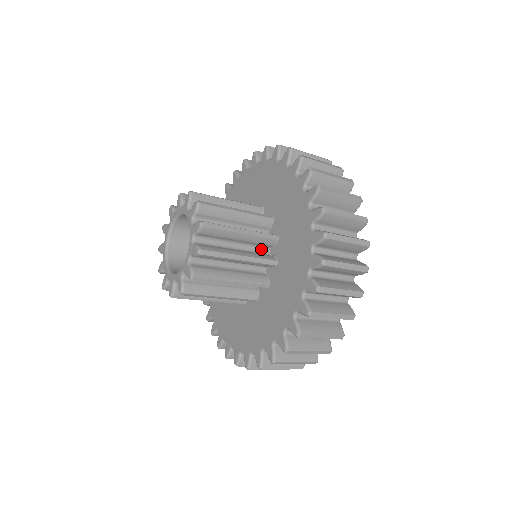
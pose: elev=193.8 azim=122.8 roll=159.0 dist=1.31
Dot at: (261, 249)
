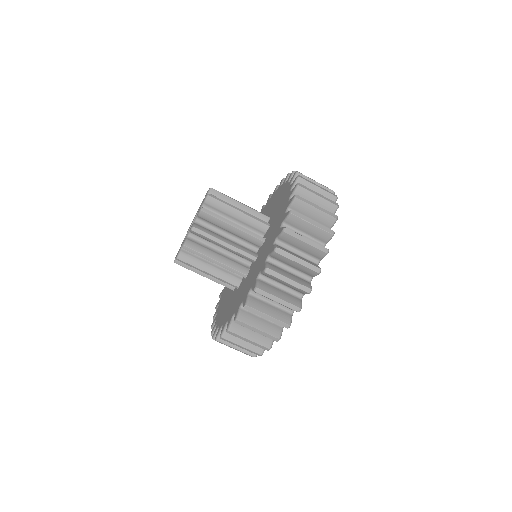
Dot at: occluded
